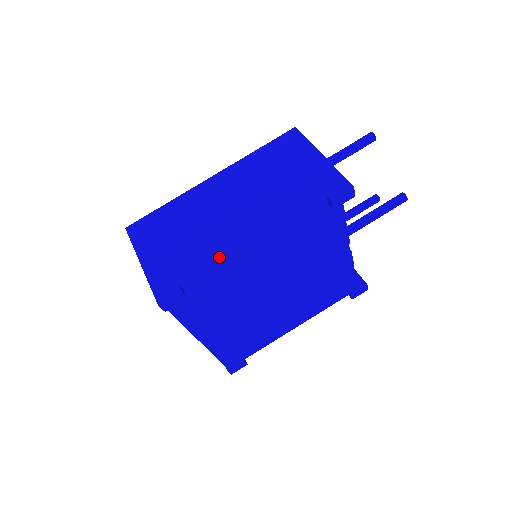
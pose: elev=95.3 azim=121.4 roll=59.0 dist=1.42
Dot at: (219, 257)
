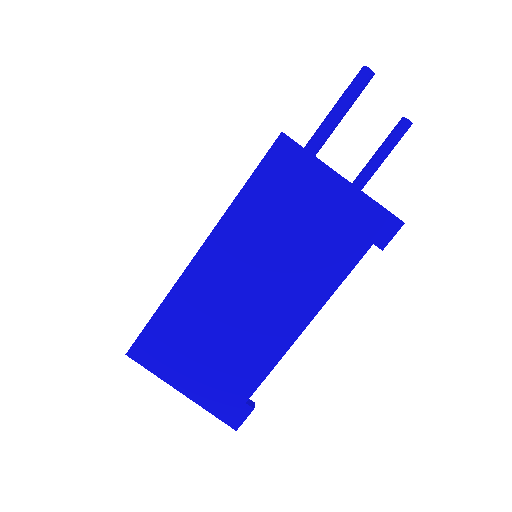
Dot at: (276, 360)
